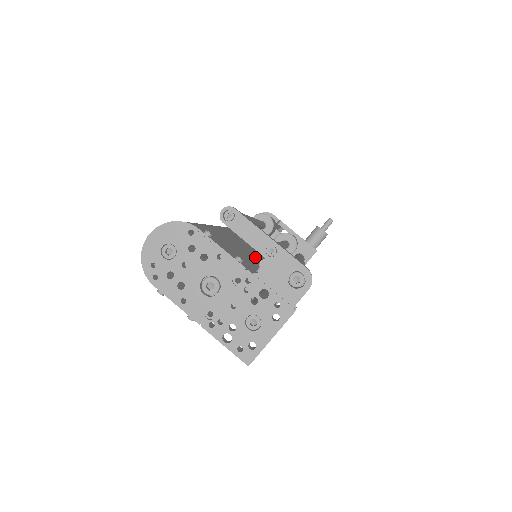
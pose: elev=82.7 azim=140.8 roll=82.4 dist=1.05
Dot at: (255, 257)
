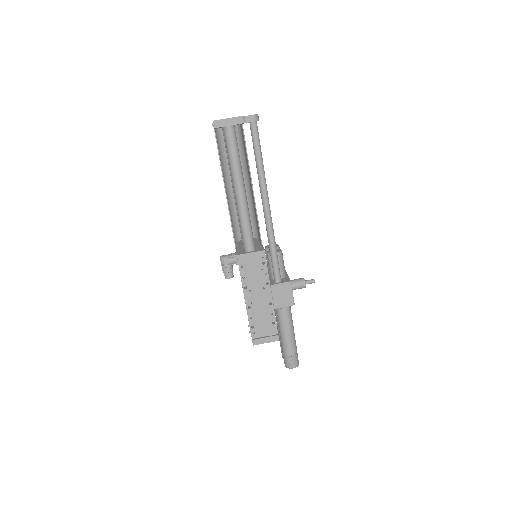
Dot at: occluded
